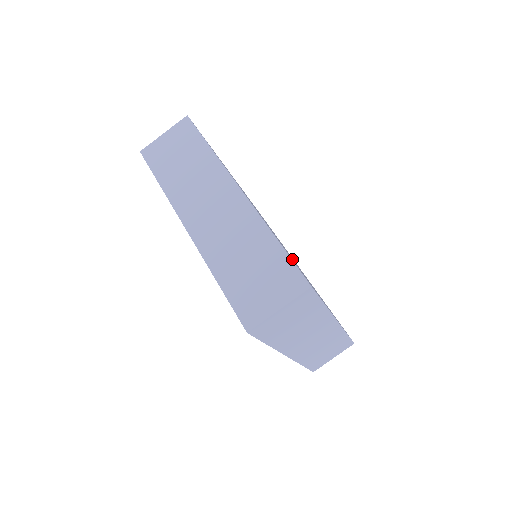
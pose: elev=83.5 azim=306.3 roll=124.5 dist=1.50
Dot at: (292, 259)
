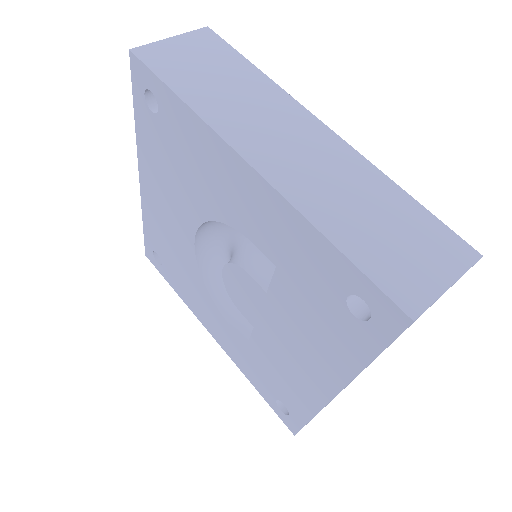
Dot at: occluded
